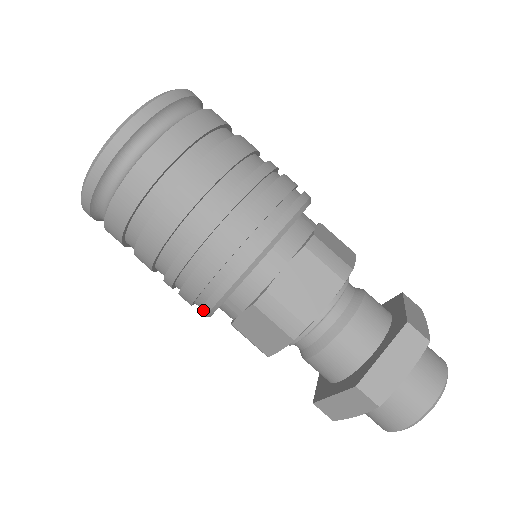
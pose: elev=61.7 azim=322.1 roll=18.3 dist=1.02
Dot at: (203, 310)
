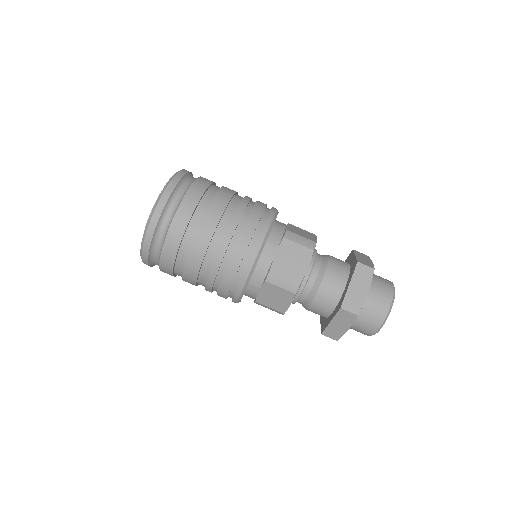
Dot at: (236, 296)
